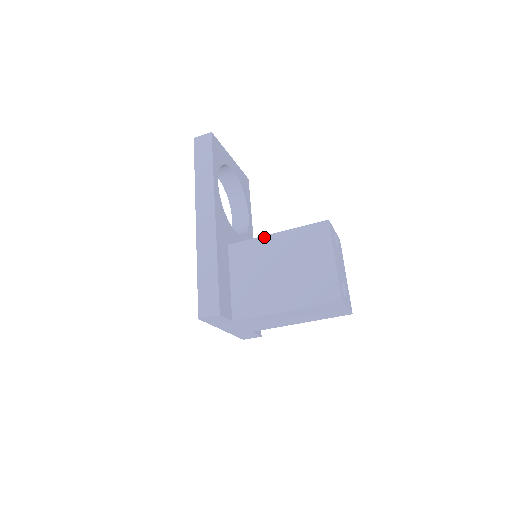
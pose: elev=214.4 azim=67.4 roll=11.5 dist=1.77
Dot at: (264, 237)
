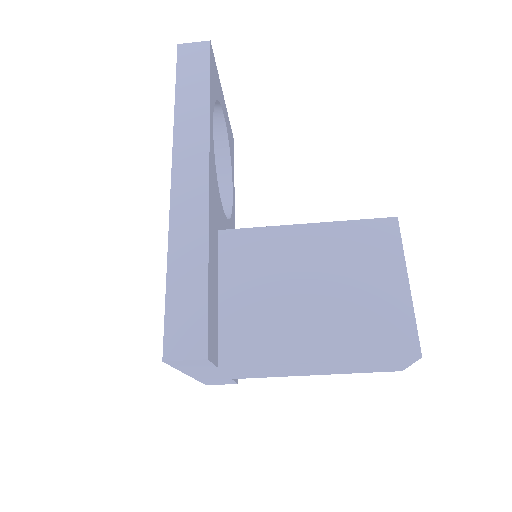
Dot at: (284, 227)
